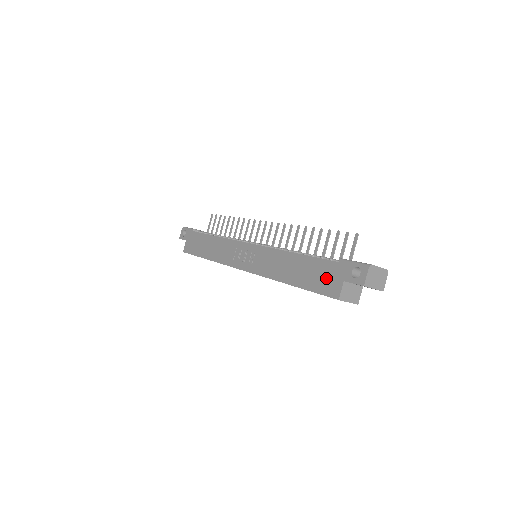
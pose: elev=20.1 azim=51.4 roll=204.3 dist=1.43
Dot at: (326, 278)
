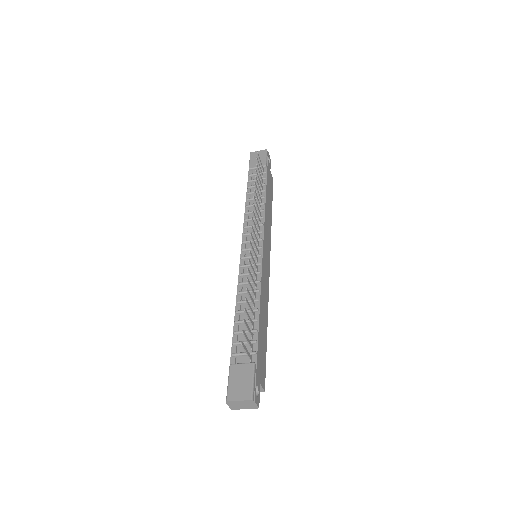
Dot at: occluded
